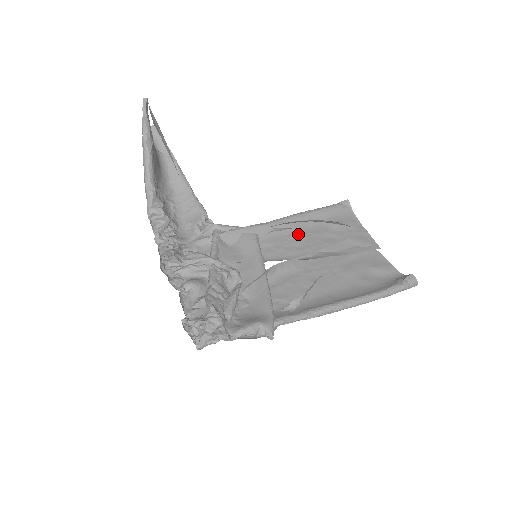
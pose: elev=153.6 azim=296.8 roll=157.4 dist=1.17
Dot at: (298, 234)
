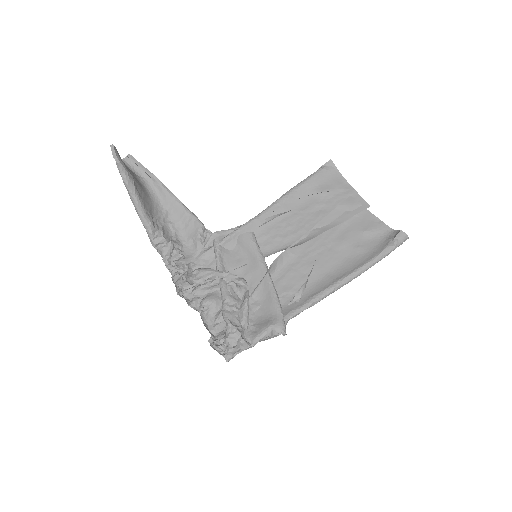
Dot at: (290, 216)
